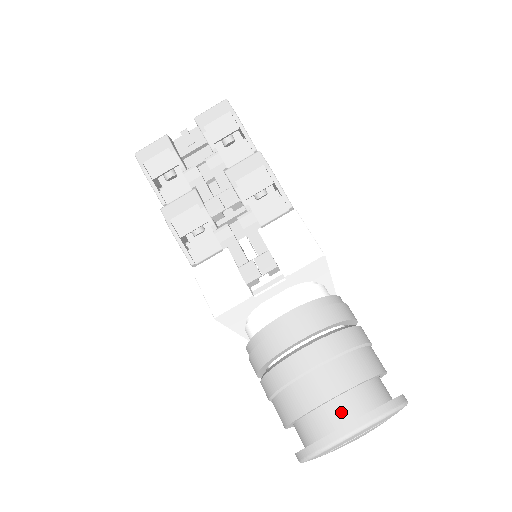
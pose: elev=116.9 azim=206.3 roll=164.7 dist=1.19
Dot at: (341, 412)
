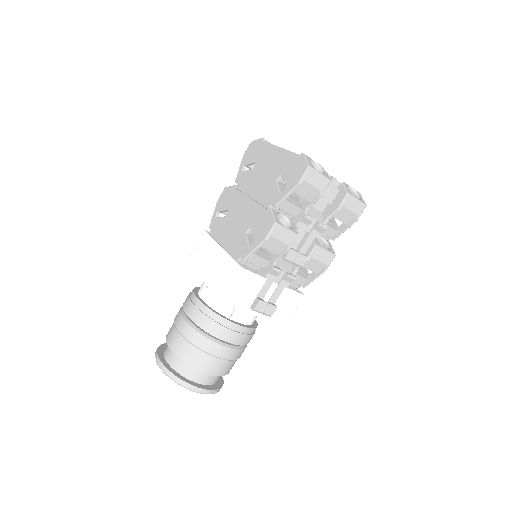
Dot at: (206, 379)
